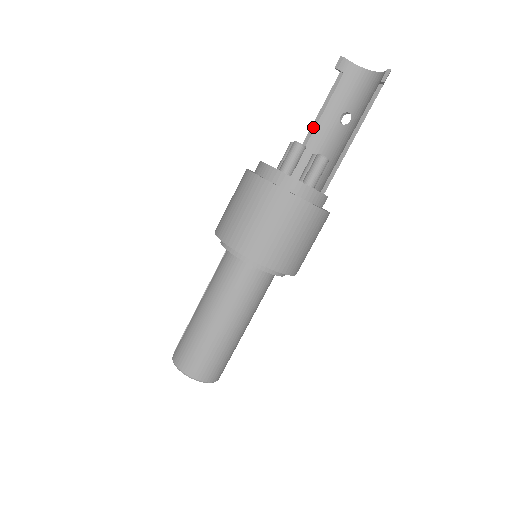
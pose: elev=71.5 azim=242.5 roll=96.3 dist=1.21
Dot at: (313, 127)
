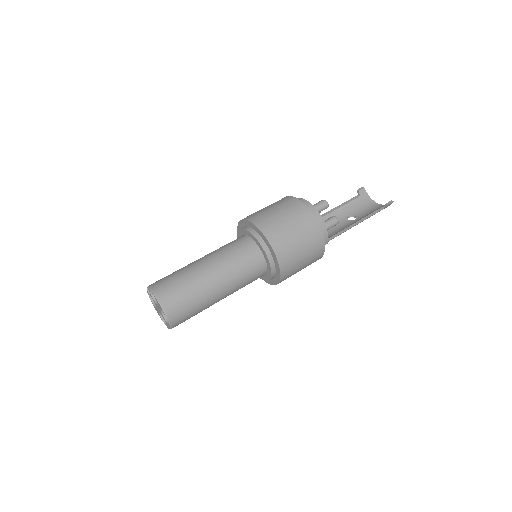
Dot at: (329, 212)
